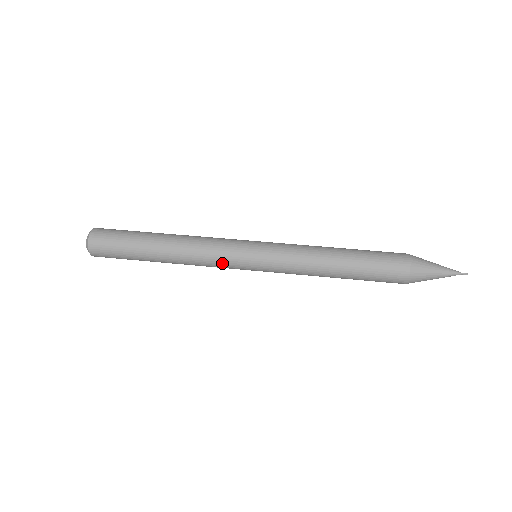
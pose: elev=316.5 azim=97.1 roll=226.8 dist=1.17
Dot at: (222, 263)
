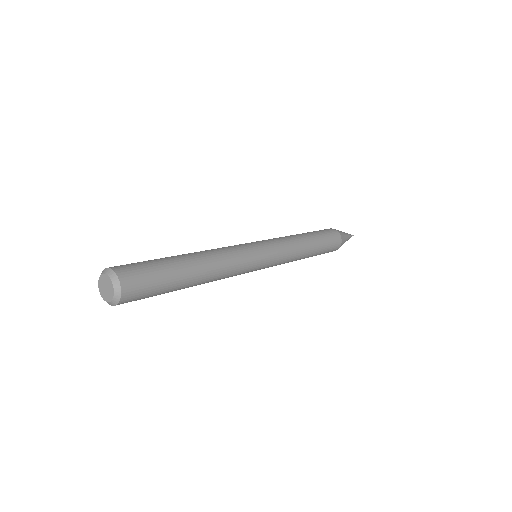
Dot at: (241, 249)
